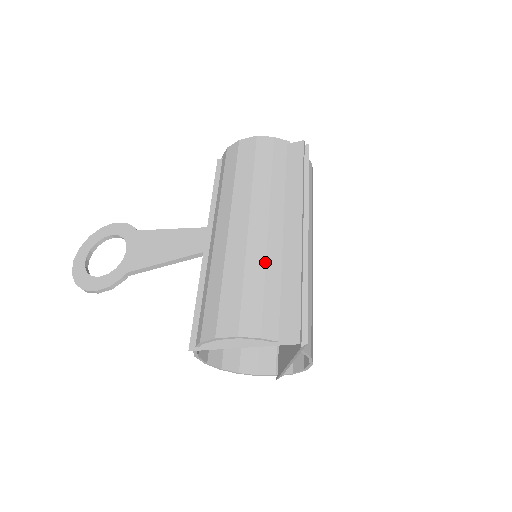
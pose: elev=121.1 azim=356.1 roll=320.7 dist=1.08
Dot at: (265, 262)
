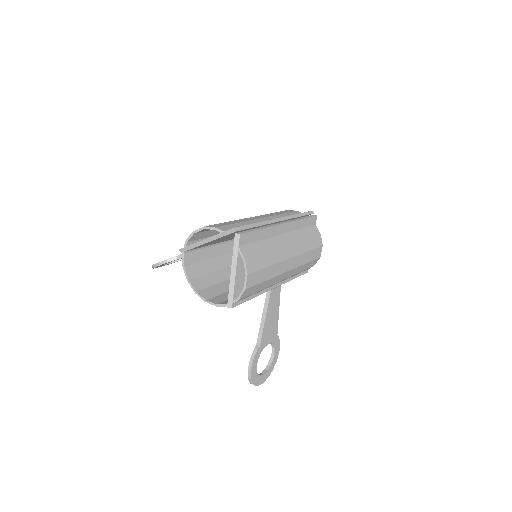
Dot at: (246, 221)
